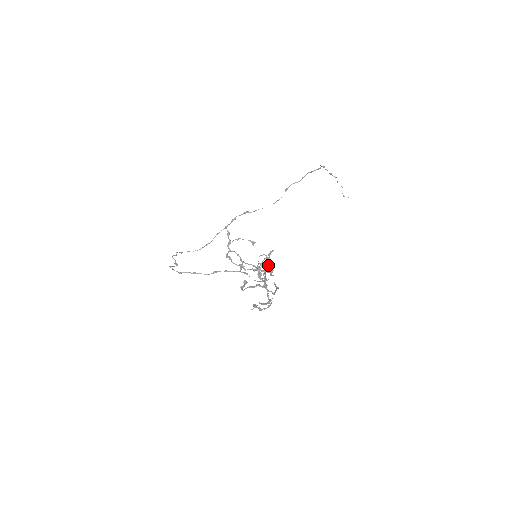
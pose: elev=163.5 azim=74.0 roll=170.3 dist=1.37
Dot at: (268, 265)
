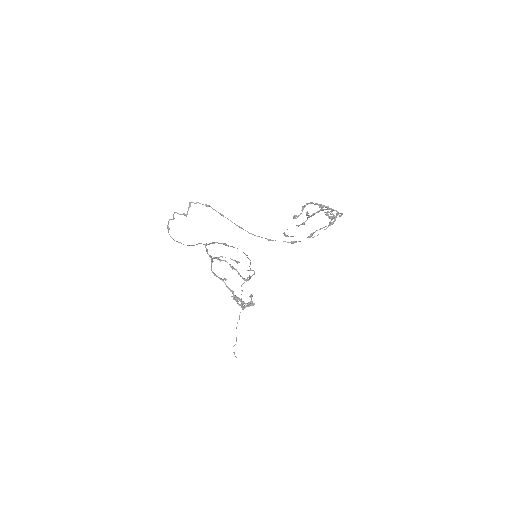
Dot at: (309, 217)
